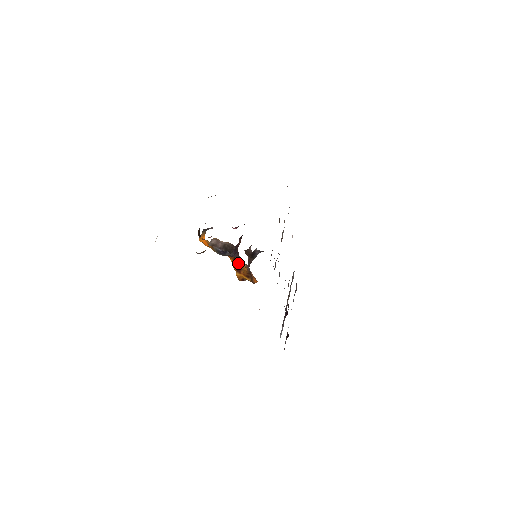
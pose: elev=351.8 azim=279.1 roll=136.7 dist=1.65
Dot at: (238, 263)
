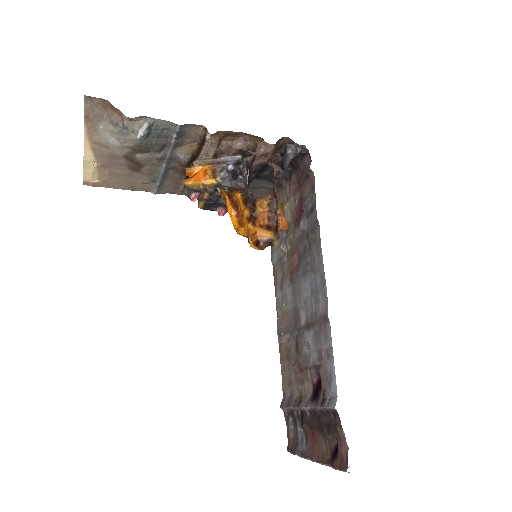
Dot at: (251, 205)
